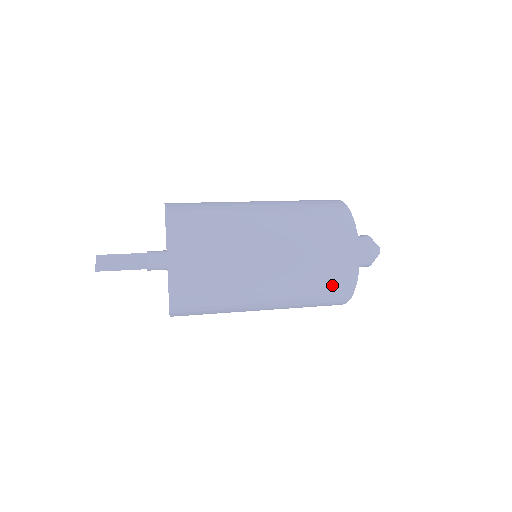
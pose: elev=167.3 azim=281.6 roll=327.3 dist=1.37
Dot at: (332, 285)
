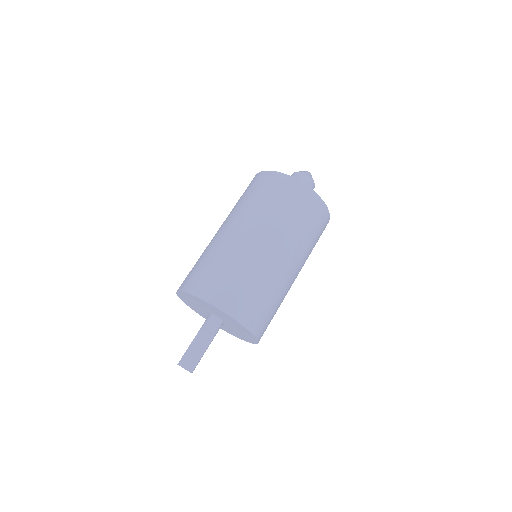
Dot at: (321, 233)
